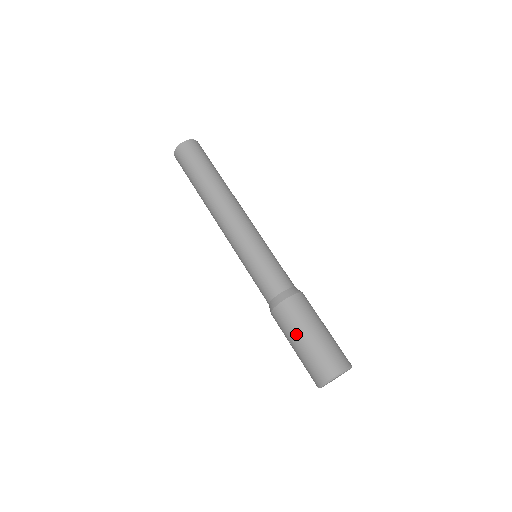
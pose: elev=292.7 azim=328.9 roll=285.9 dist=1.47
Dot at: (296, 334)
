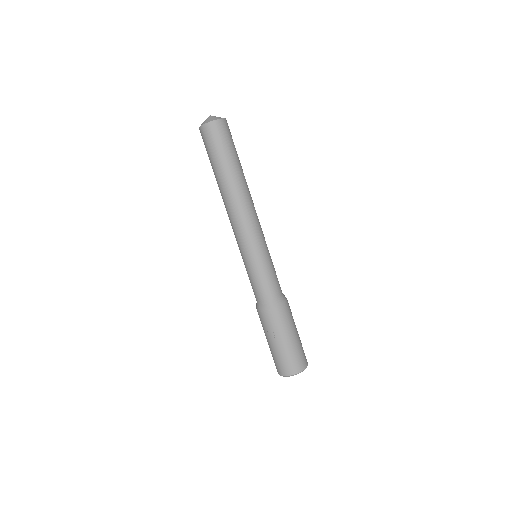
Dot at: (281, 335)
